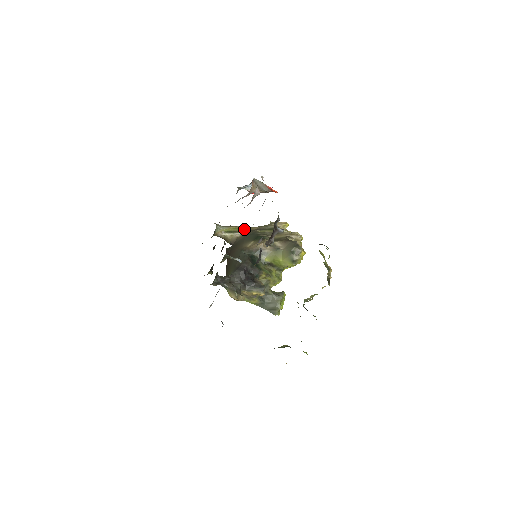
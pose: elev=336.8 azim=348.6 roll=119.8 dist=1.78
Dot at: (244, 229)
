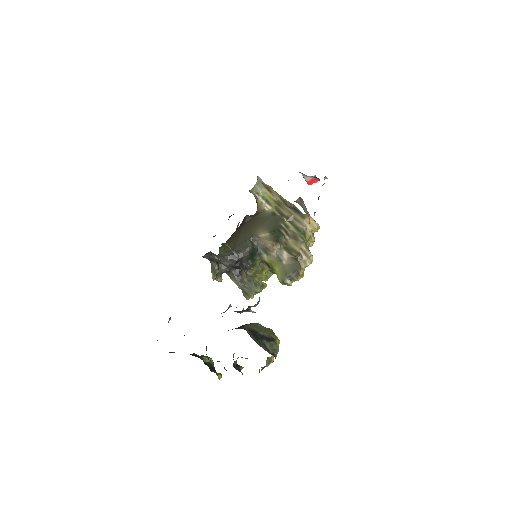
Dot at: (277, 205)
